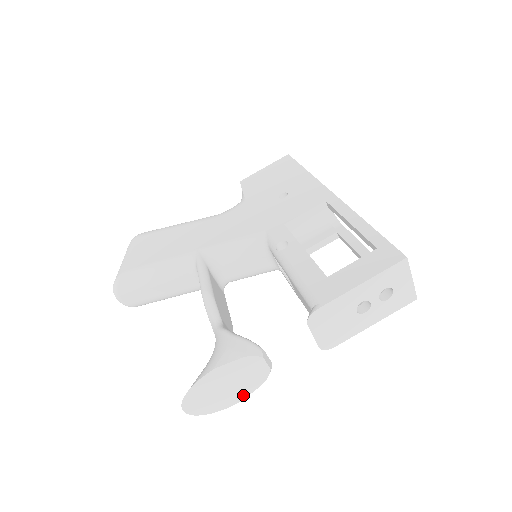
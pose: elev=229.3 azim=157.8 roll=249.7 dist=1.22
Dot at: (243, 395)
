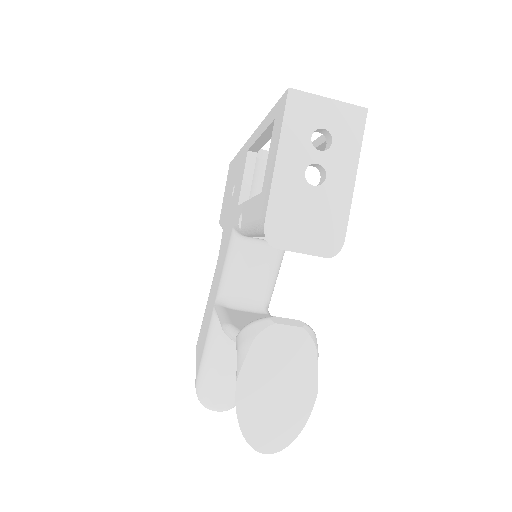
Dot at: (311, 381)
